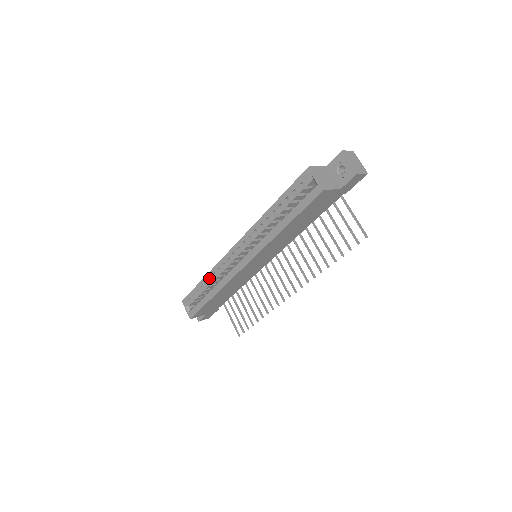
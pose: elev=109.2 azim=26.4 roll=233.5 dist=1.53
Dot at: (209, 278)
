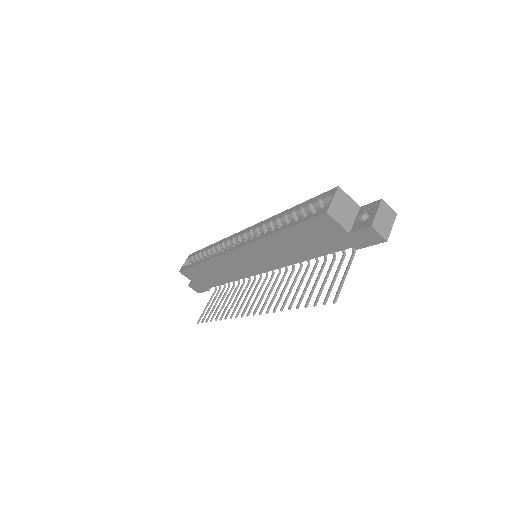
Dot at: (214, 246)
